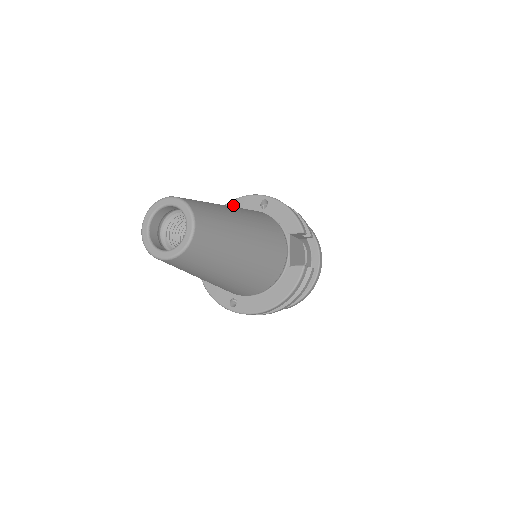
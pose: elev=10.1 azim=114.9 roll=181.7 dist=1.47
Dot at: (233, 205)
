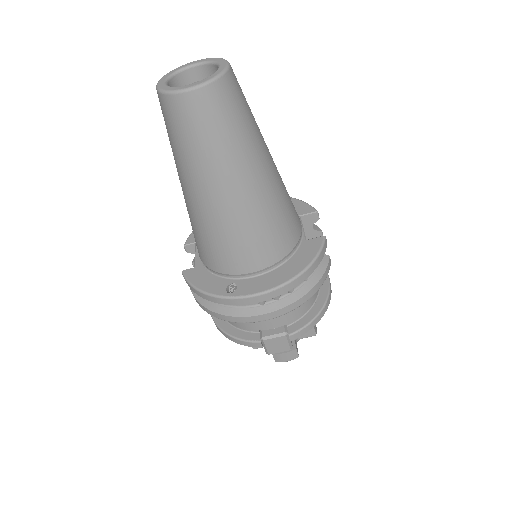
Dot at: occluded
